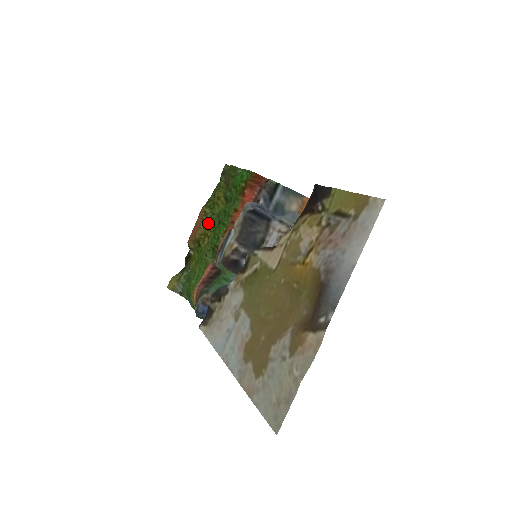
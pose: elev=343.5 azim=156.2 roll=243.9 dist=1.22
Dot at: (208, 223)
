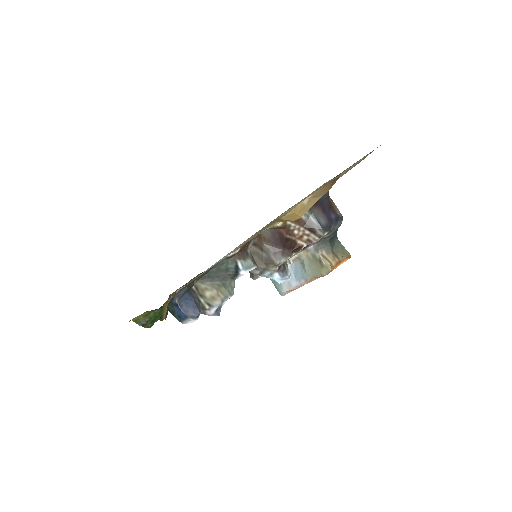
Dot at: occluded
